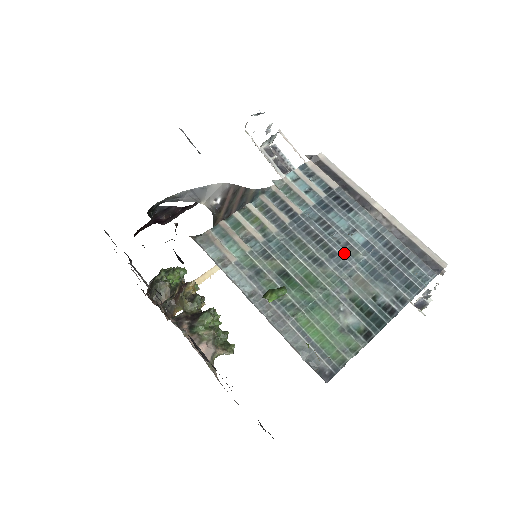
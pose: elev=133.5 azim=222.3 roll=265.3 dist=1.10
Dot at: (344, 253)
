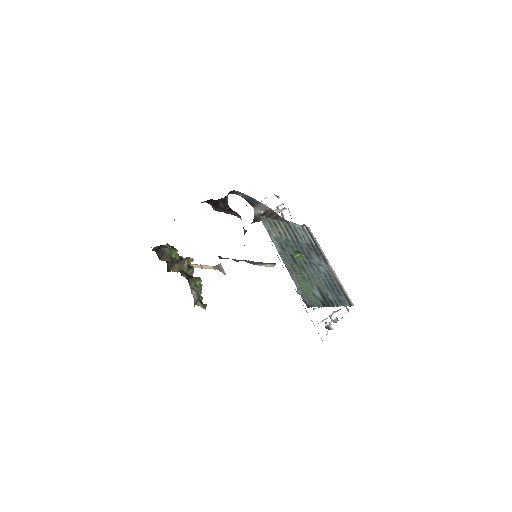
Dot at: (316, 269)
